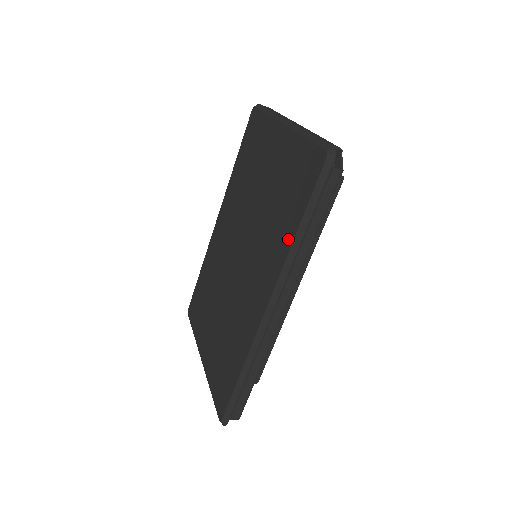
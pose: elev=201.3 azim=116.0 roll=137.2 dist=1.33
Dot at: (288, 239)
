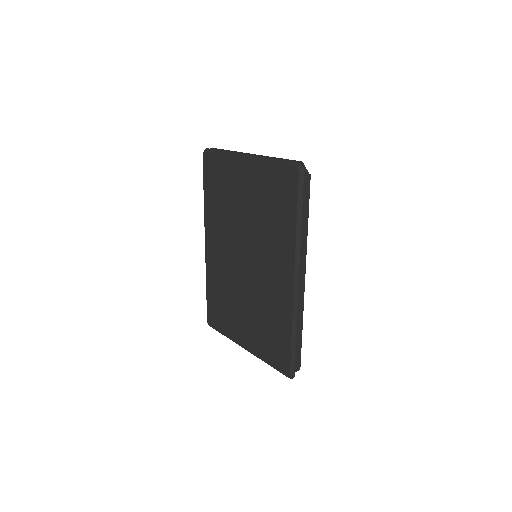
Dot at: (291, 232)
